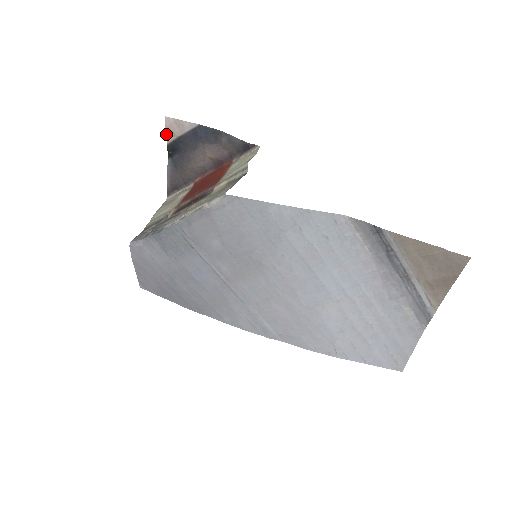
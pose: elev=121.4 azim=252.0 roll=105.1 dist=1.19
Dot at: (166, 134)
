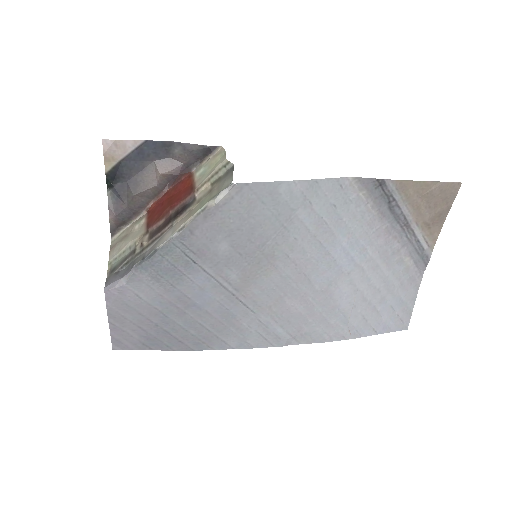
Dot at: (104, 161)
